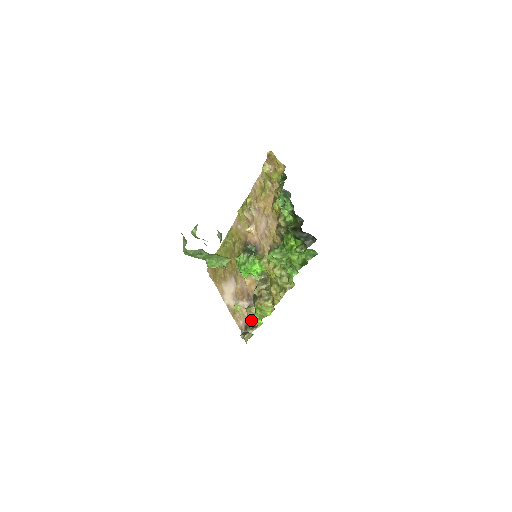
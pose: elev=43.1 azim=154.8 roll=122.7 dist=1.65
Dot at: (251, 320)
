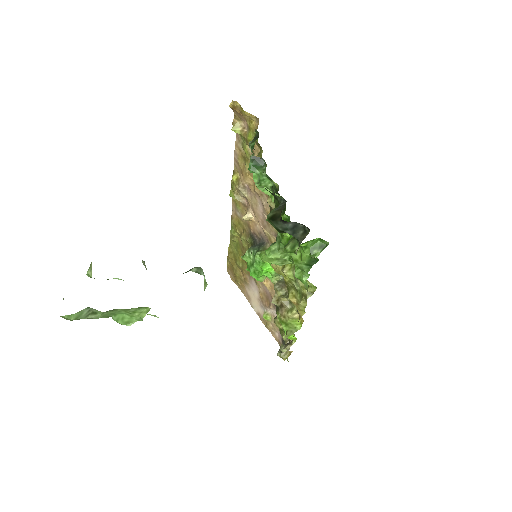
Dot at: (283, 334)
